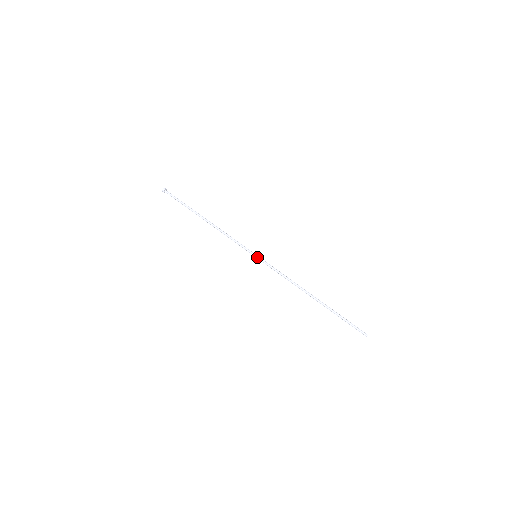
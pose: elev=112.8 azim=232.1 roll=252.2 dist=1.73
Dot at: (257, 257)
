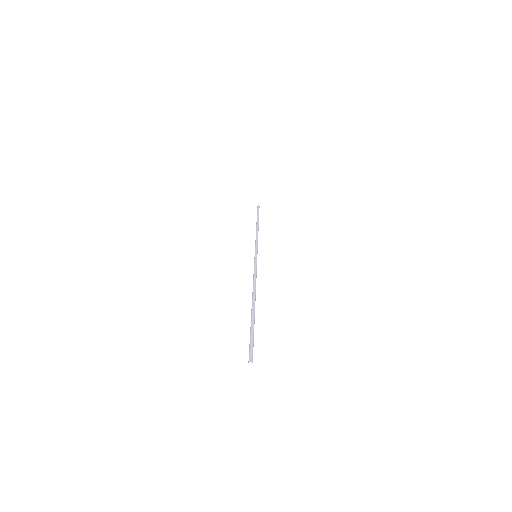
Dot at: occluded
